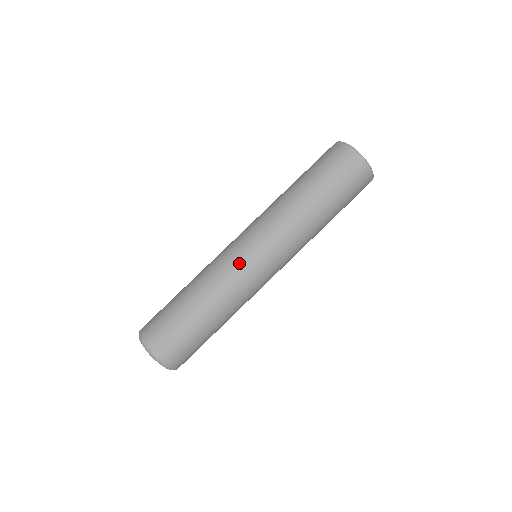
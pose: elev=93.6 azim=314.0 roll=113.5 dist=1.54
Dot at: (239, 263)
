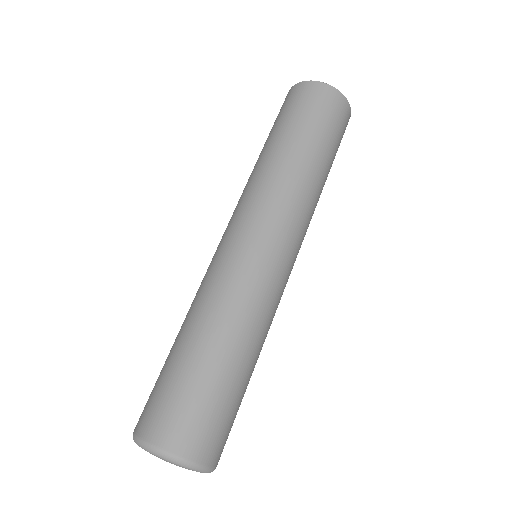
Dot at: (241, 262)
